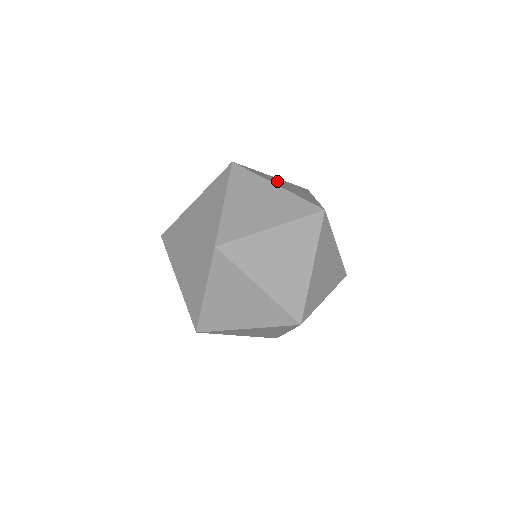
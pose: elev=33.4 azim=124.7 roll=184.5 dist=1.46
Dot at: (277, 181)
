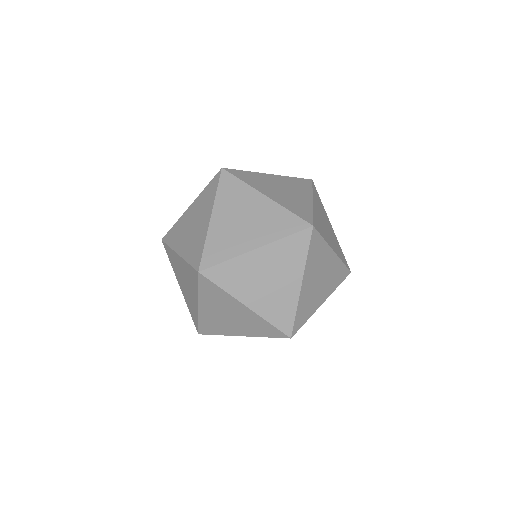
Dot at: (323, 224)
